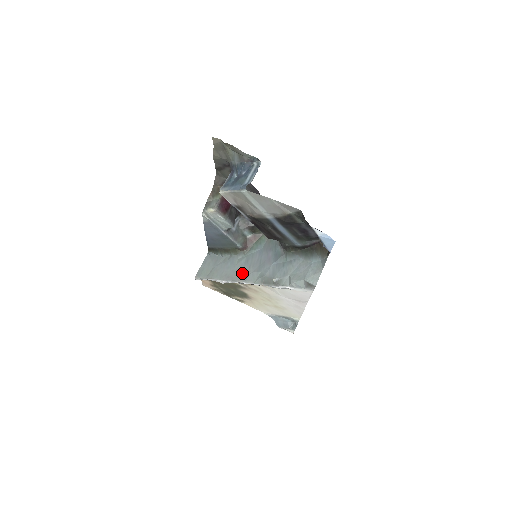
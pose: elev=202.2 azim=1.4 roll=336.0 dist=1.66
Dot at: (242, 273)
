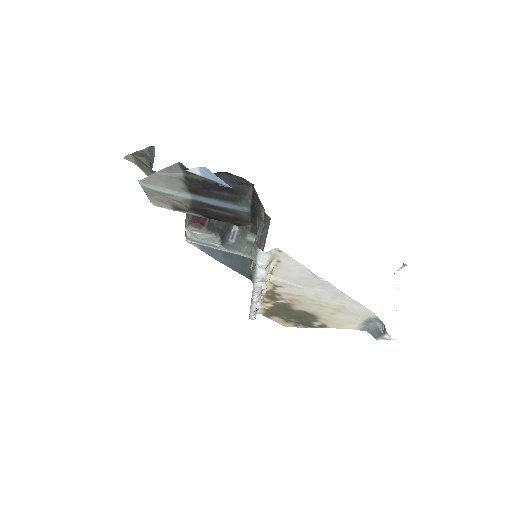
Dot at: occluded
